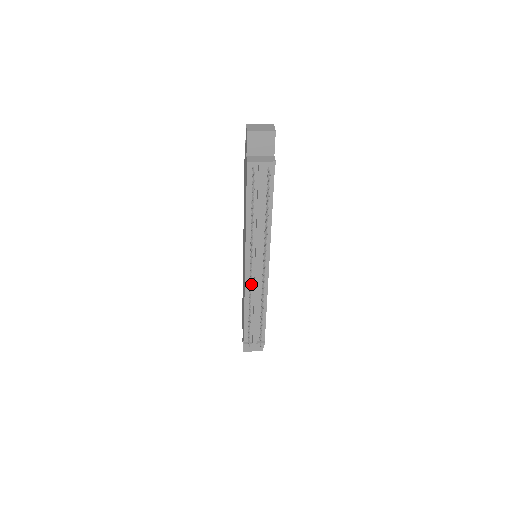
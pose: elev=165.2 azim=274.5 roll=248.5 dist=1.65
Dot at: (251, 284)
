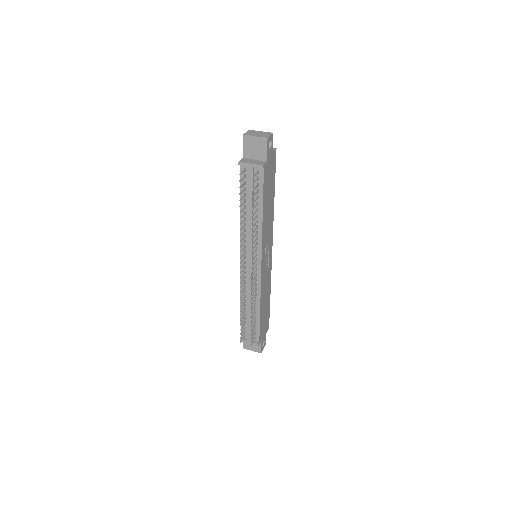
Dot at: occluded
